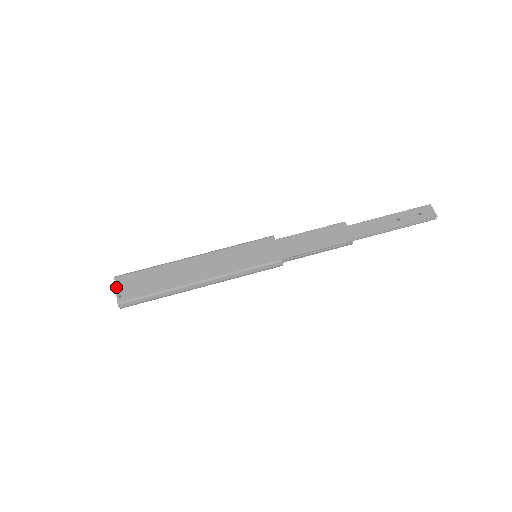
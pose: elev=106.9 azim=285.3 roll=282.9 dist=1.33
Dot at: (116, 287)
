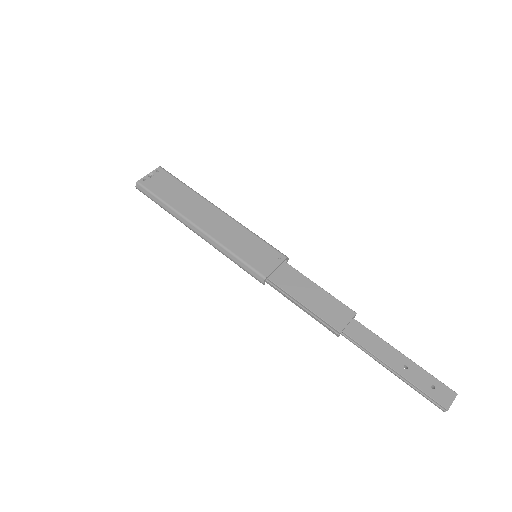
Dot at: (151, 172)
